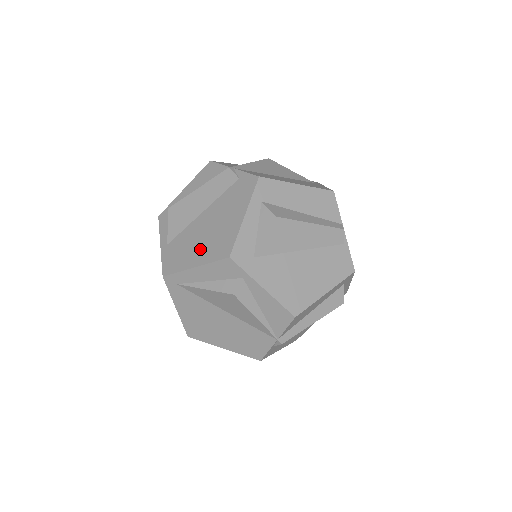
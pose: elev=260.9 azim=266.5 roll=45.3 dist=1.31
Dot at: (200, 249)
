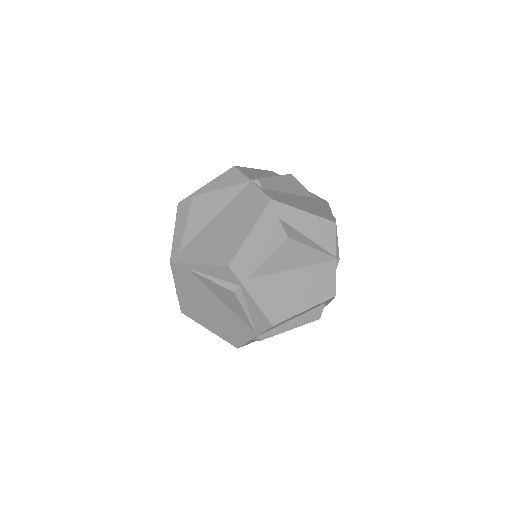
Dot at: occluded
